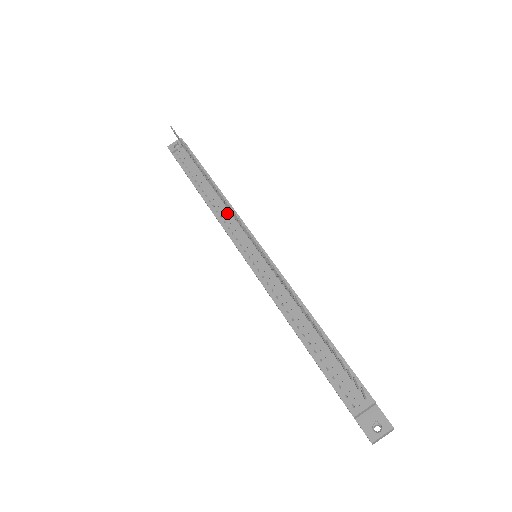
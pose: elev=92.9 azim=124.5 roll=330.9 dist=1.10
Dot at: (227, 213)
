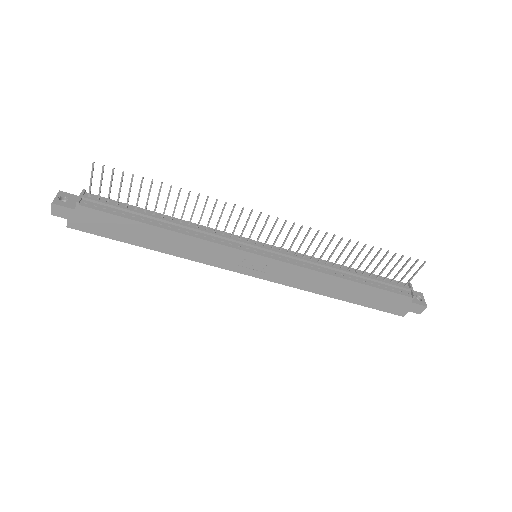
Dot at: (207, 232)
